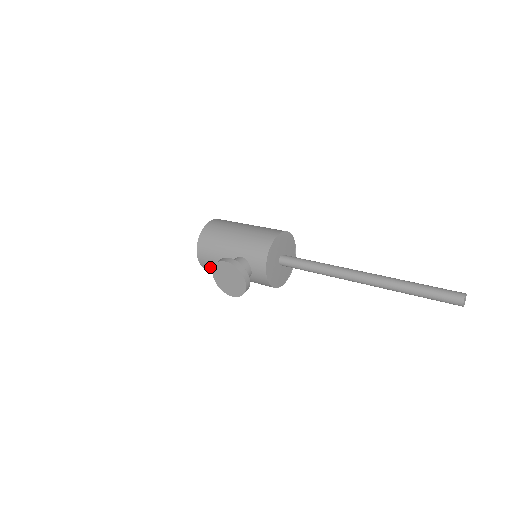
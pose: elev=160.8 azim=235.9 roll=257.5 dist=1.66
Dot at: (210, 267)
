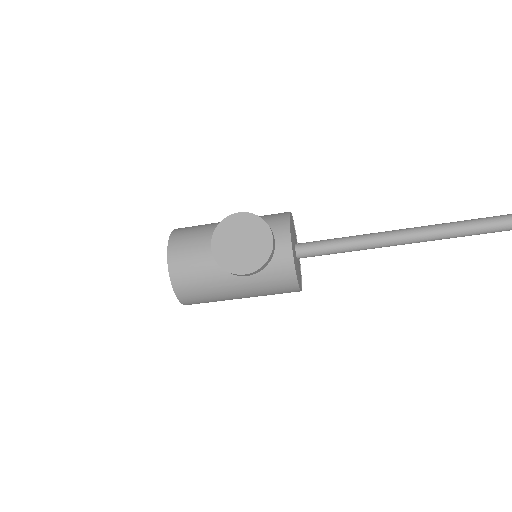
Dot at: (188, 273)
